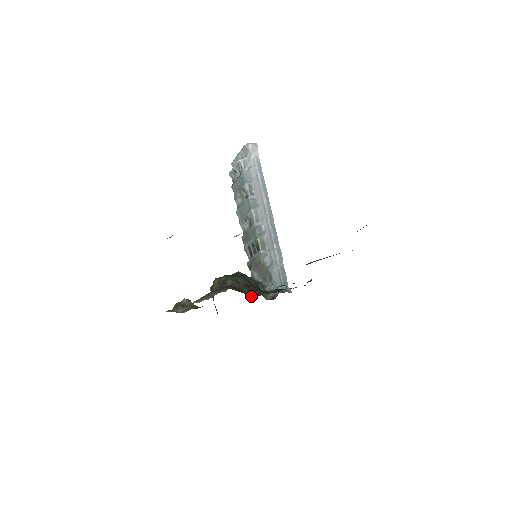
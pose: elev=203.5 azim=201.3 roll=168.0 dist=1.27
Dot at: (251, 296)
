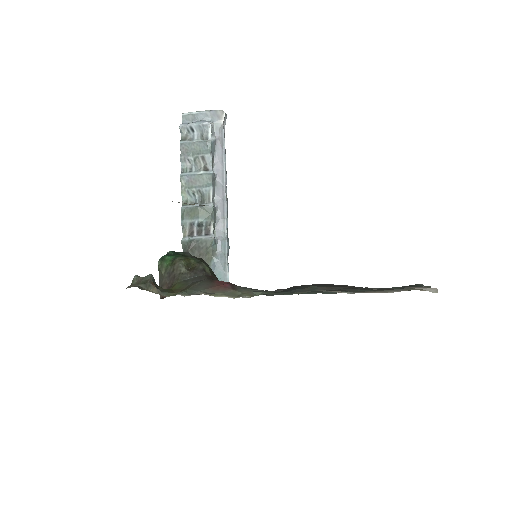
Dot at: occluded
